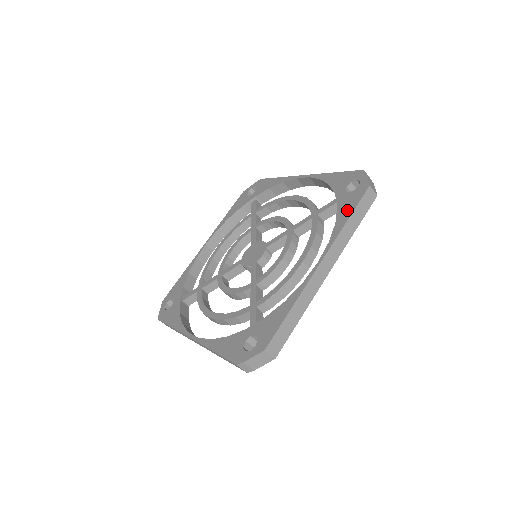
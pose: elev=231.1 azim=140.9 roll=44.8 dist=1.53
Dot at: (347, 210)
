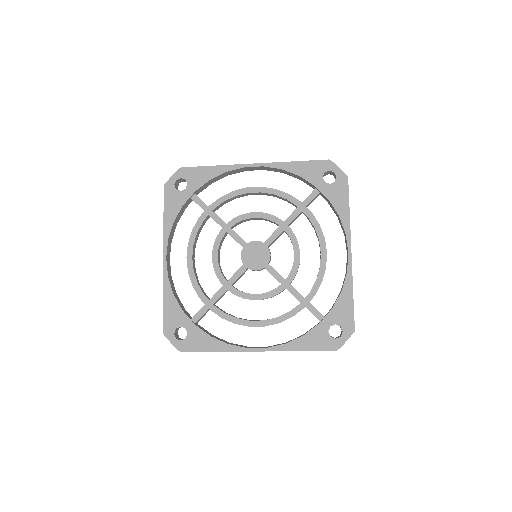
Dot at: (342, 202)
